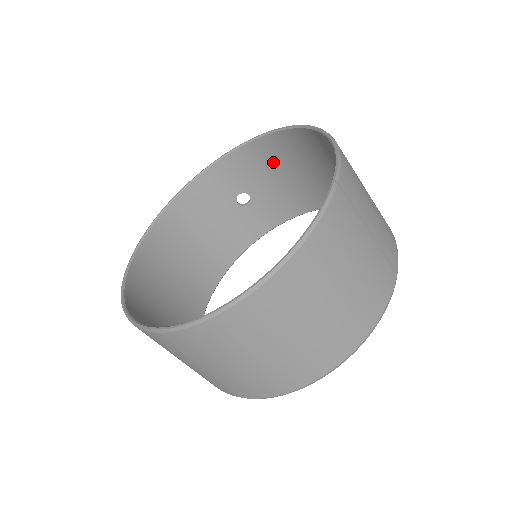
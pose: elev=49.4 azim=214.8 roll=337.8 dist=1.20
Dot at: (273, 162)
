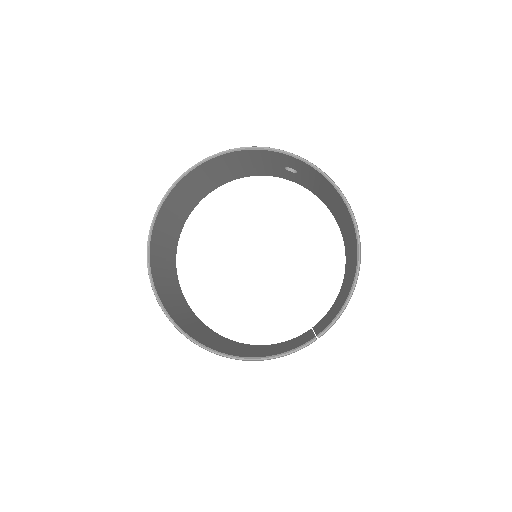
Dot at: (330, 192)
